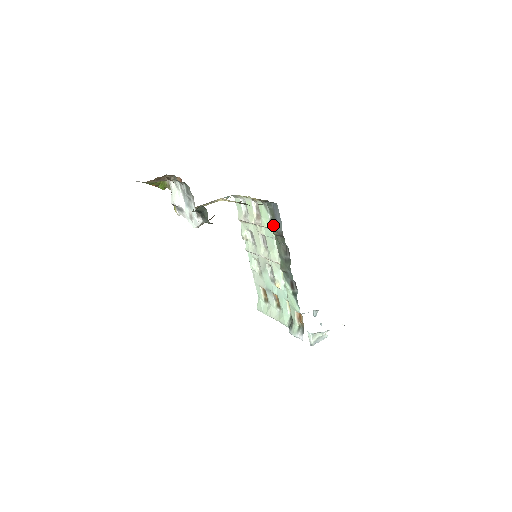
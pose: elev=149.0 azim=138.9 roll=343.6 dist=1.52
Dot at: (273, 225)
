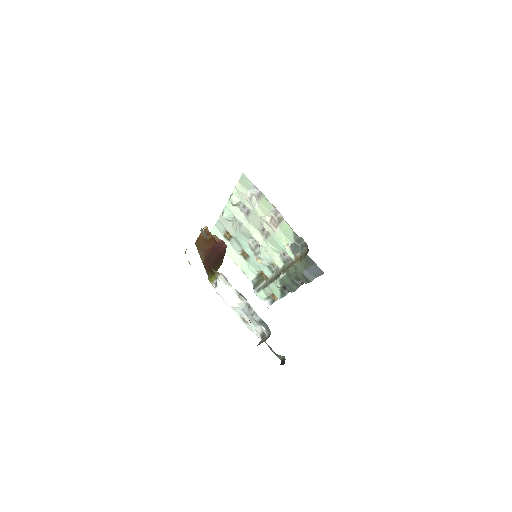
Dot at: (300, 265)
